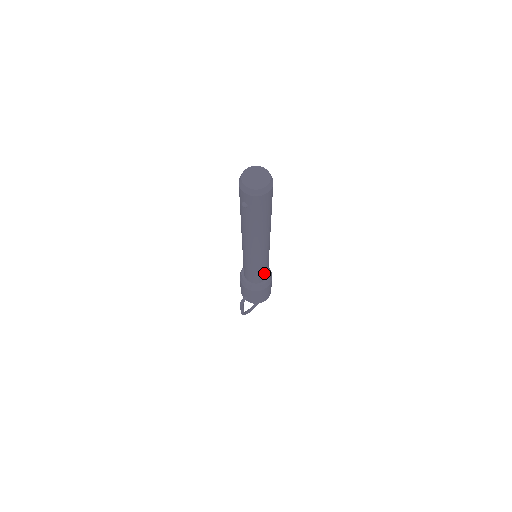
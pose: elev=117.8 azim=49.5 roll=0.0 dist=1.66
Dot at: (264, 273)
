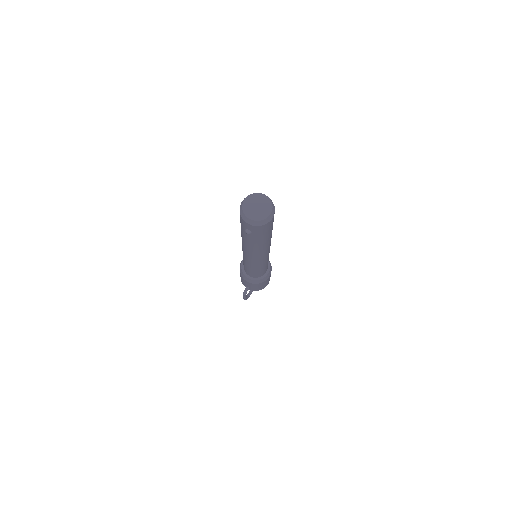
Dot at: (265, 269)
